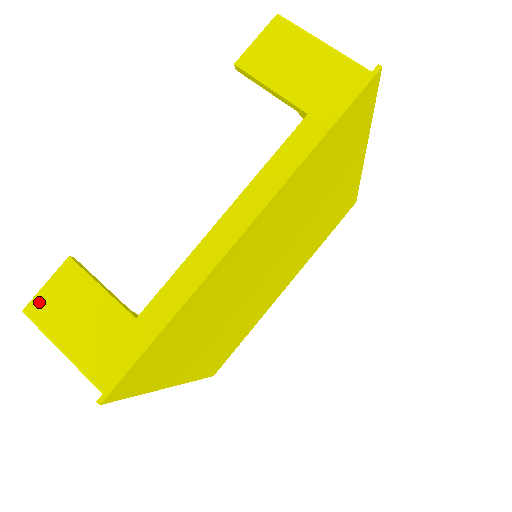
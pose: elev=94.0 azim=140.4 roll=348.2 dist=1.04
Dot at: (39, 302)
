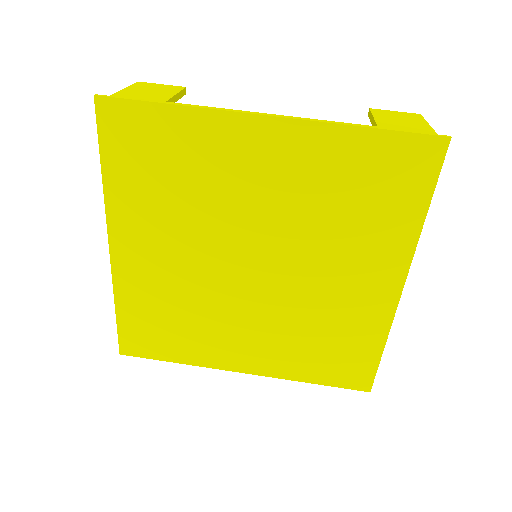
Dot at: (148, 84)
